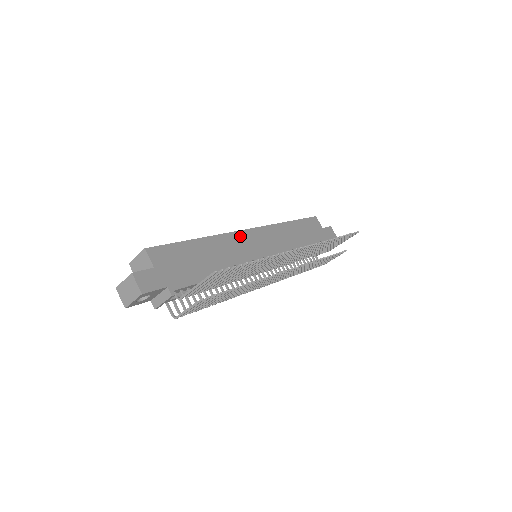
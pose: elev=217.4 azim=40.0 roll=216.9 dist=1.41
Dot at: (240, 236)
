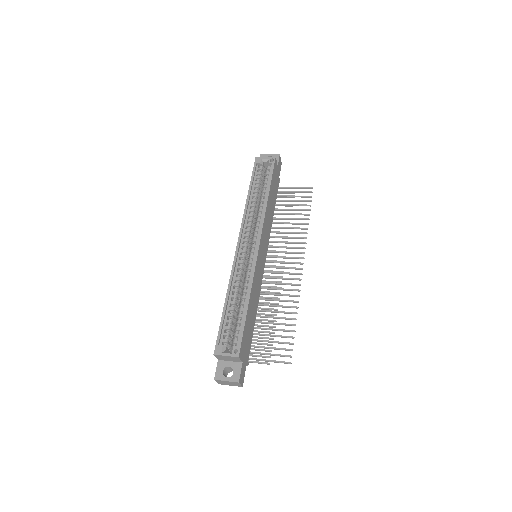
Dot at: (258, 262)
